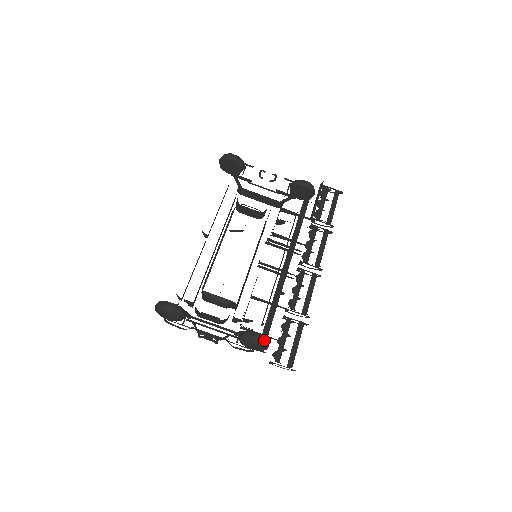
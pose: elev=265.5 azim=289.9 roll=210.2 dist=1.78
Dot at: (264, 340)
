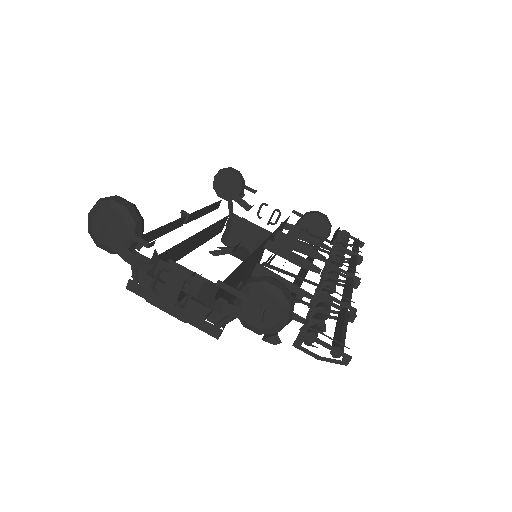
Dot at: (288, 291)
